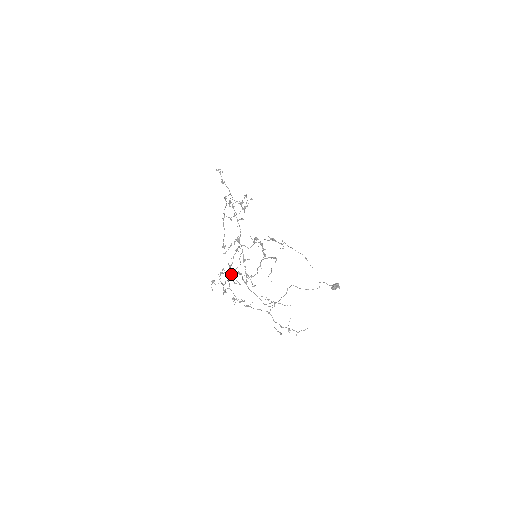
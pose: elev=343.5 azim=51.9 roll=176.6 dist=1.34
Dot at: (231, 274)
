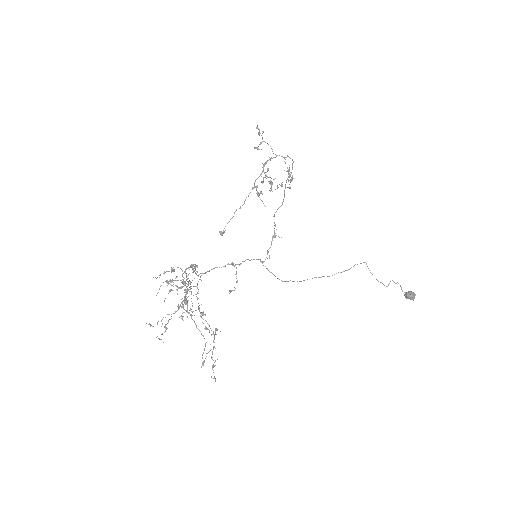
Dot at: (204, 273)
